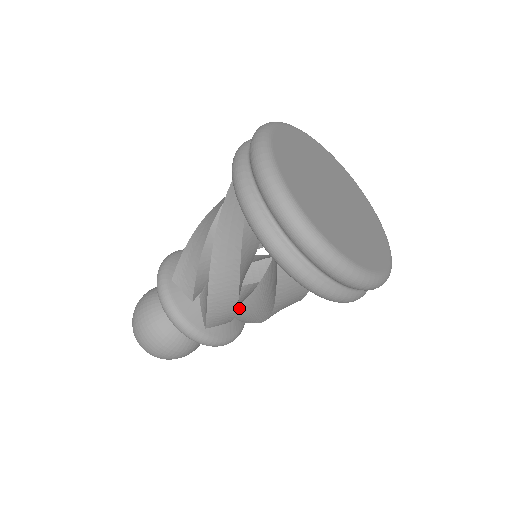
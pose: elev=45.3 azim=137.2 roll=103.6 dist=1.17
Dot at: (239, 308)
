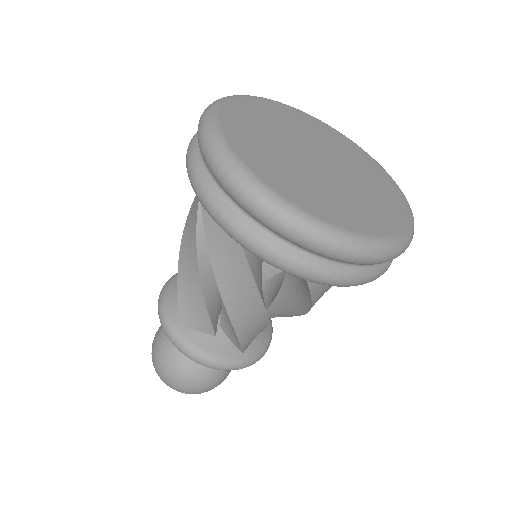
Dot at: (223, 313)
